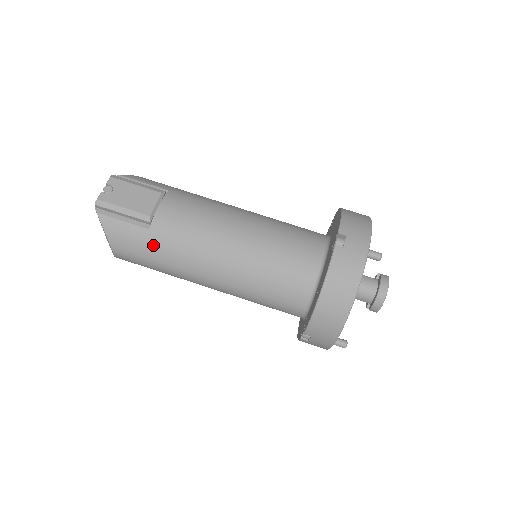
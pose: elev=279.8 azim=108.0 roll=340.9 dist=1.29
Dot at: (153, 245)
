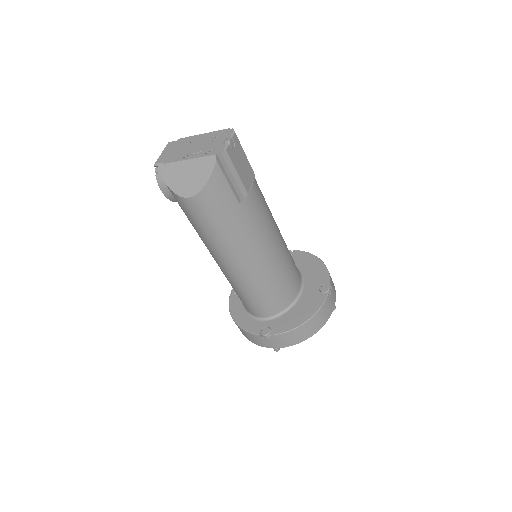
Dot at: (232, 217)
